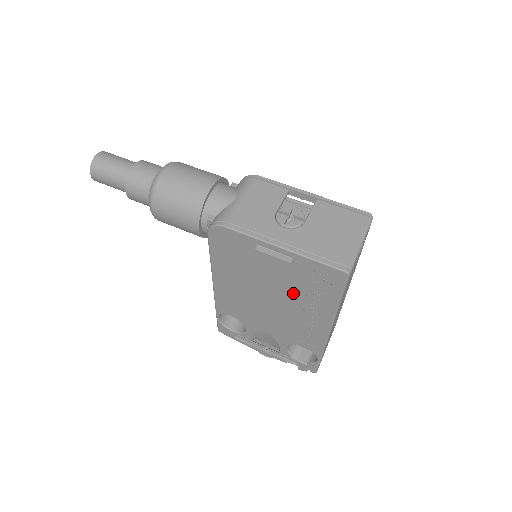
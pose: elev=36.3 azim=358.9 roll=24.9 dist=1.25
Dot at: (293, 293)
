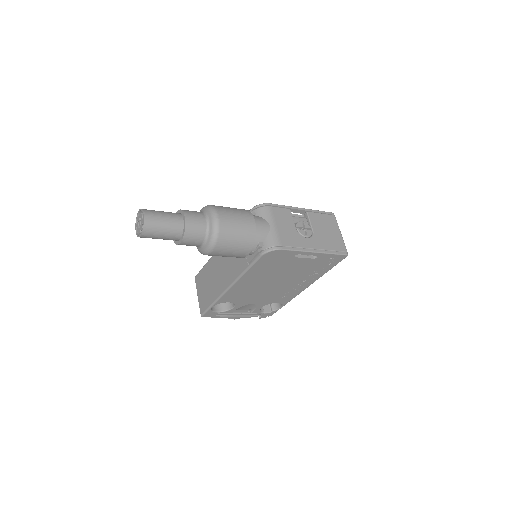
Dot at: (300, 274)
